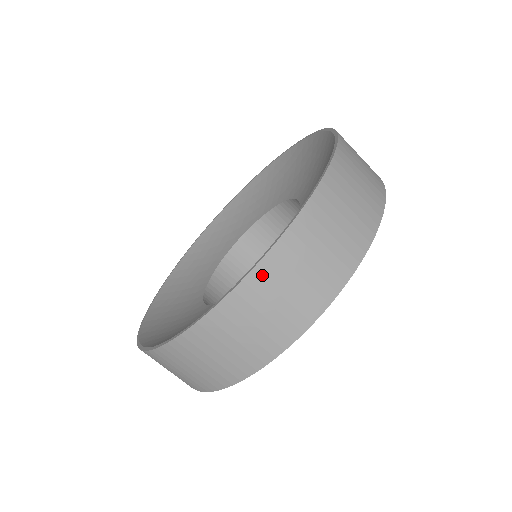
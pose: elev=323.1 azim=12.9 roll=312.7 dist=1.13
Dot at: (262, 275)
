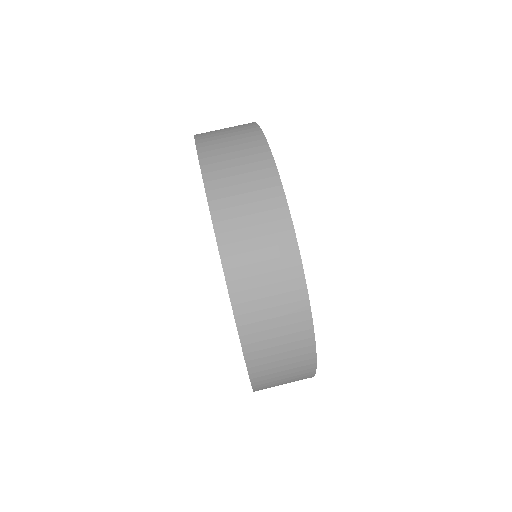
Dot at: (248, 332)
